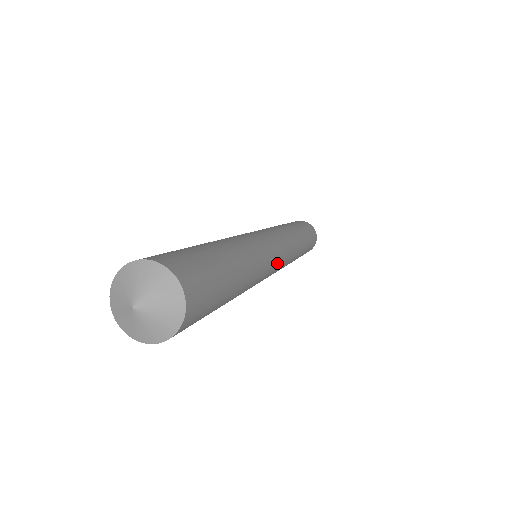
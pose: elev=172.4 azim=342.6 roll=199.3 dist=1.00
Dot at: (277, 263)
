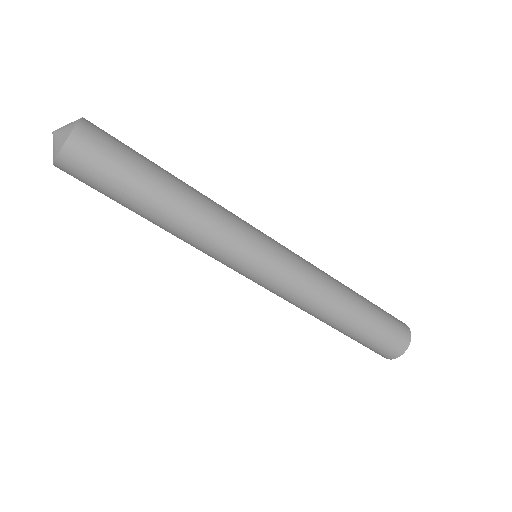
Dot at: (266, 242)
